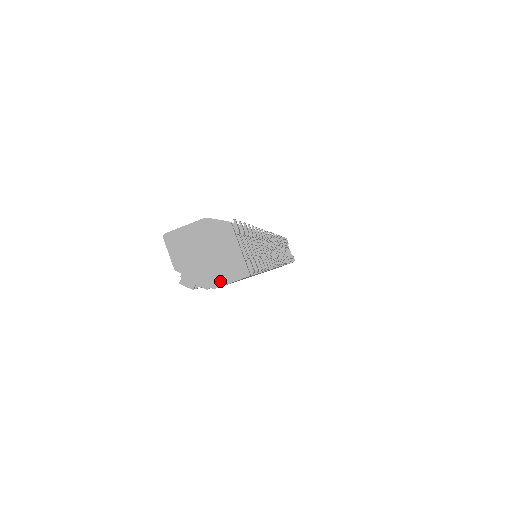
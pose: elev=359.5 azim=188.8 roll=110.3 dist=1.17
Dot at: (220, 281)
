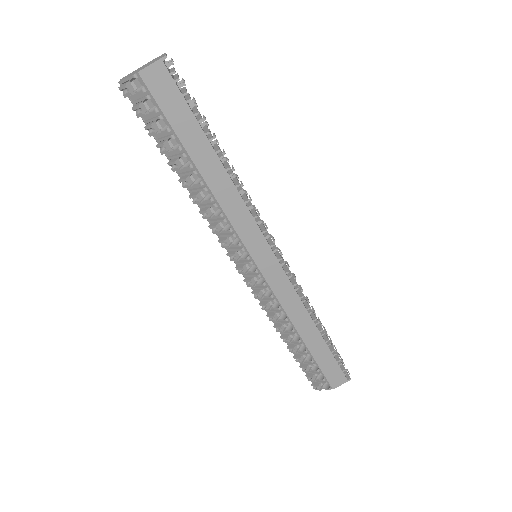
Dot at: (144, 68)
